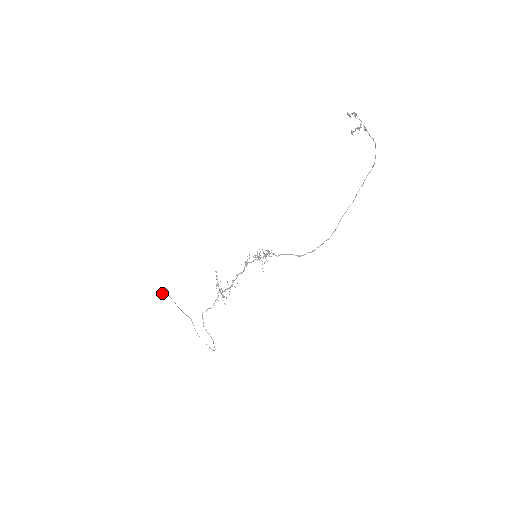
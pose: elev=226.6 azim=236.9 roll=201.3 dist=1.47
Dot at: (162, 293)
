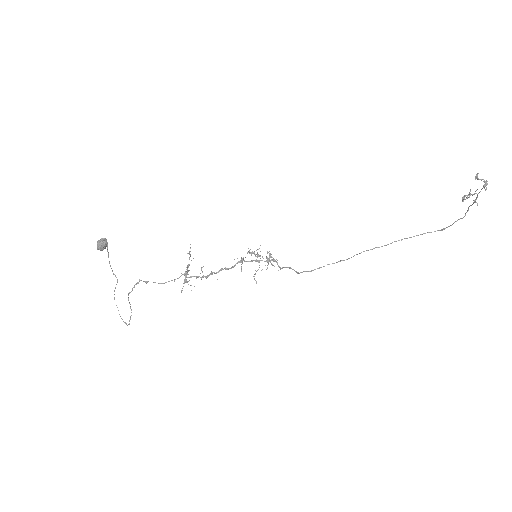
Dot at: (104, 246)
